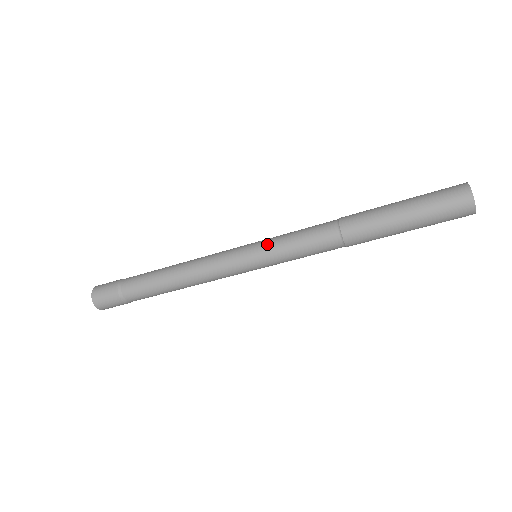
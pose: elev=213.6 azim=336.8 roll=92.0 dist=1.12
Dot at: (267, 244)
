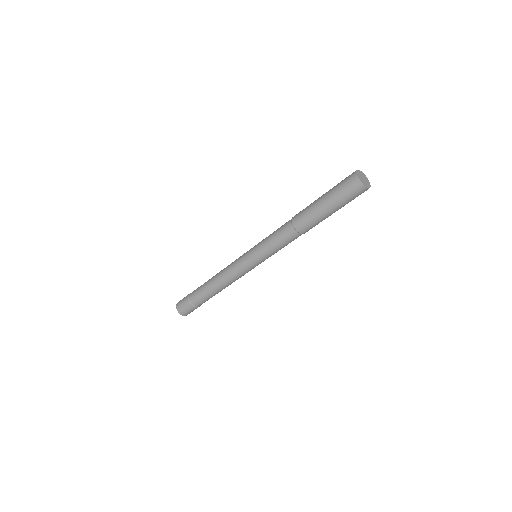
Dot at: (258, 250)
